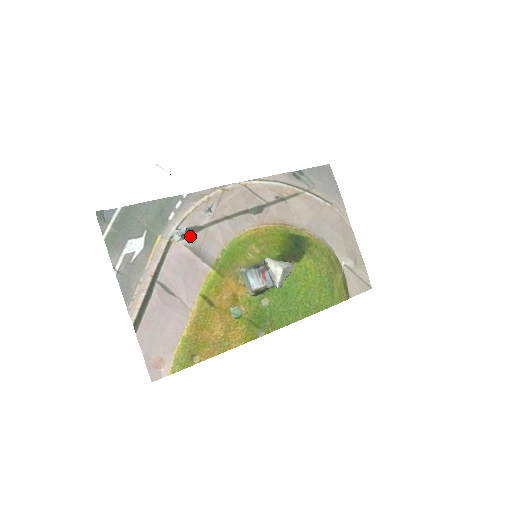
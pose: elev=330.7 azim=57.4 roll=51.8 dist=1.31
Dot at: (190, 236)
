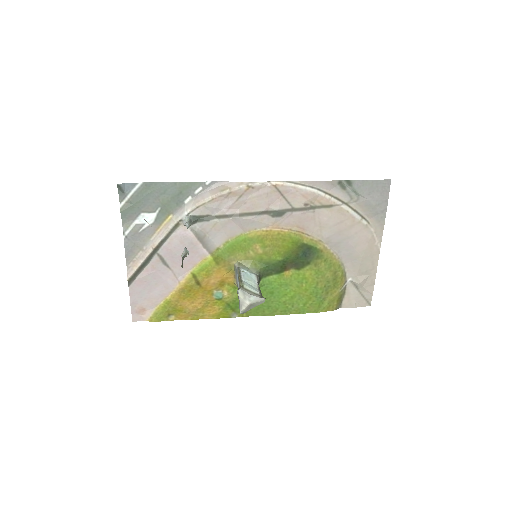
Dot at: (199, 223)
